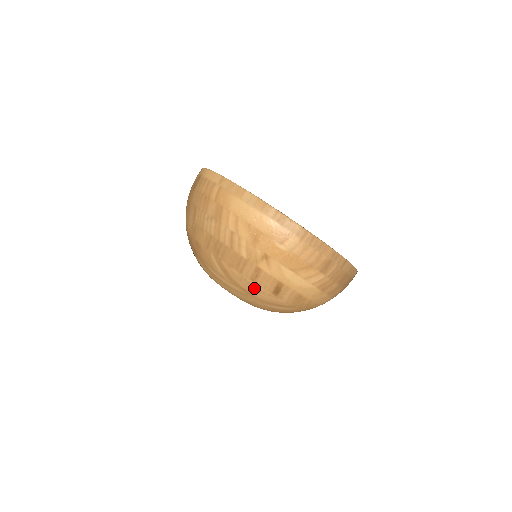
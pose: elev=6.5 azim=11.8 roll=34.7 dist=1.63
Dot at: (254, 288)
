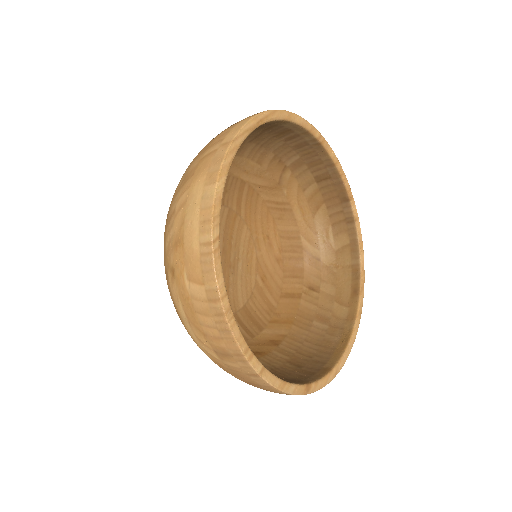
Dot at: occluded
